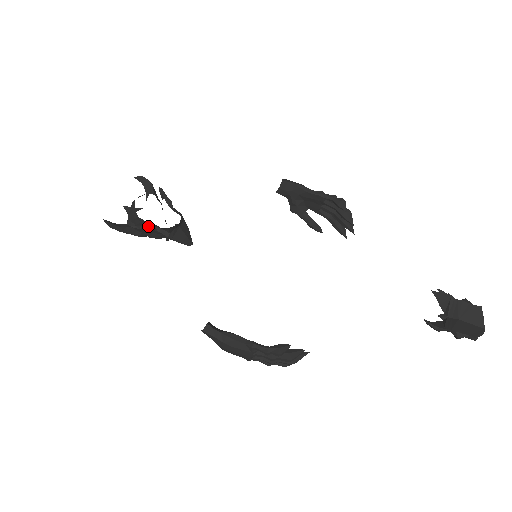
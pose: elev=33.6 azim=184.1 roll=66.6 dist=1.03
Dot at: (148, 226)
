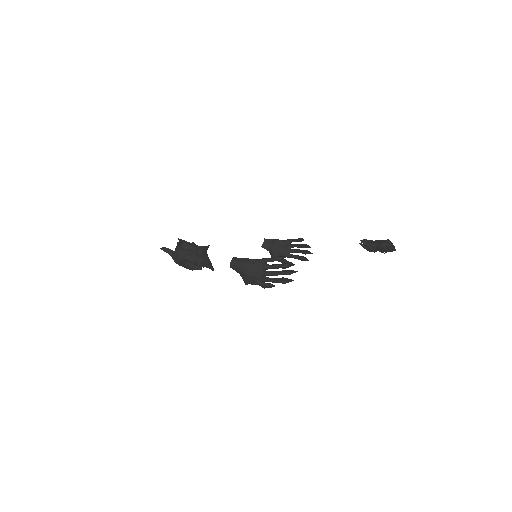
Dot at: (188, 249)
